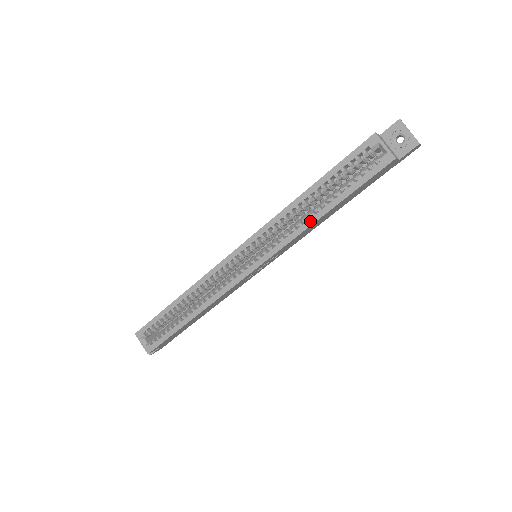
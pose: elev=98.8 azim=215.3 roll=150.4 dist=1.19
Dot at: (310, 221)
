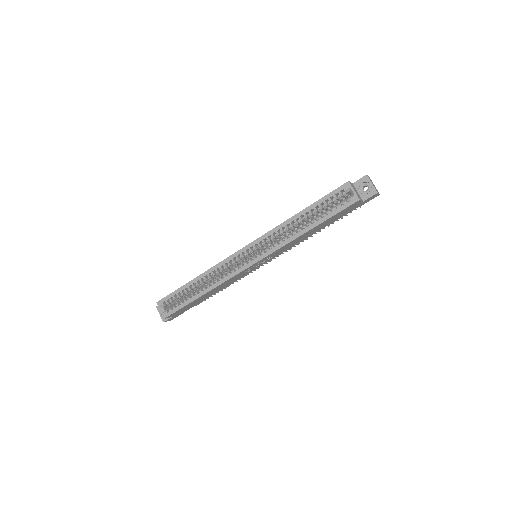
Dot at: (298, 234)
